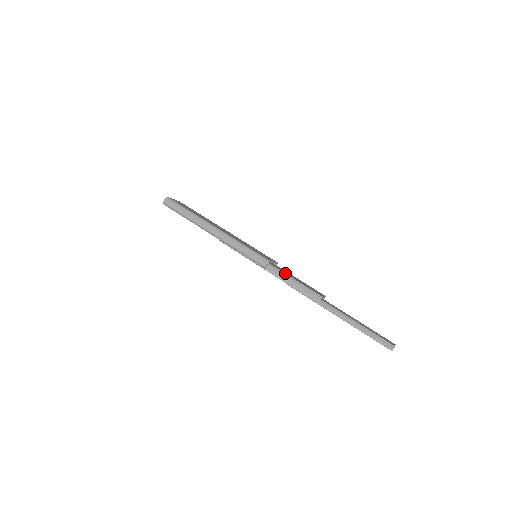
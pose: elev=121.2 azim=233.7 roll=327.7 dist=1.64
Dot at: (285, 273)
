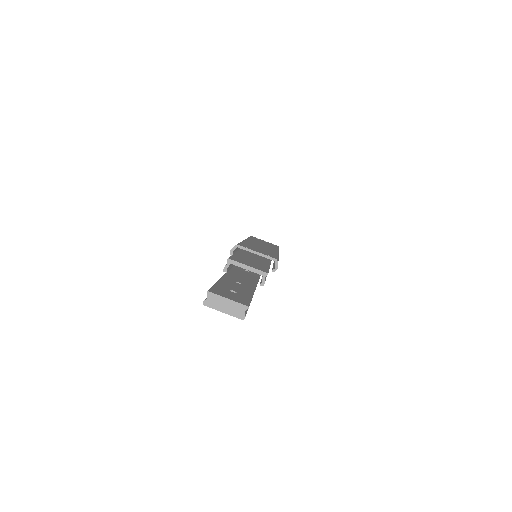
Dot at: (239, 252)
